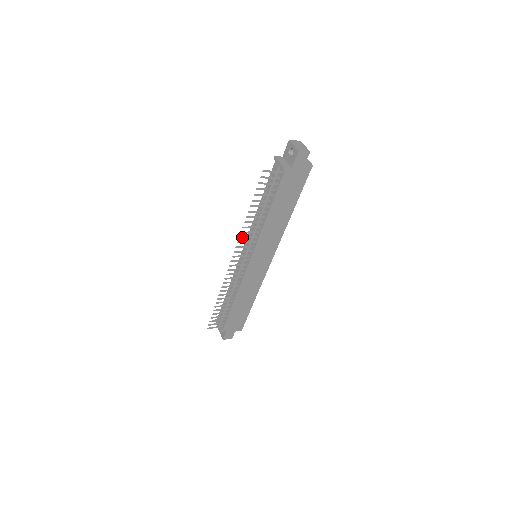
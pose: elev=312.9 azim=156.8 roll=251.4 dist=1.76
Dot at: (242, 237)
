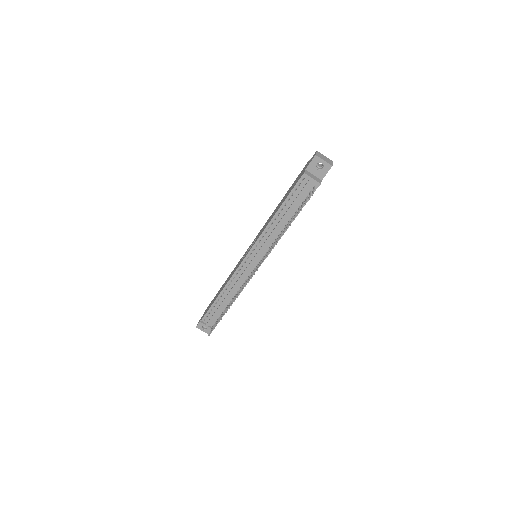
Dot at: occluded
